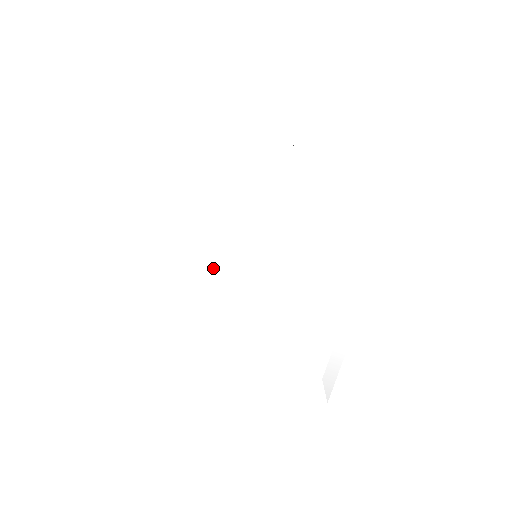
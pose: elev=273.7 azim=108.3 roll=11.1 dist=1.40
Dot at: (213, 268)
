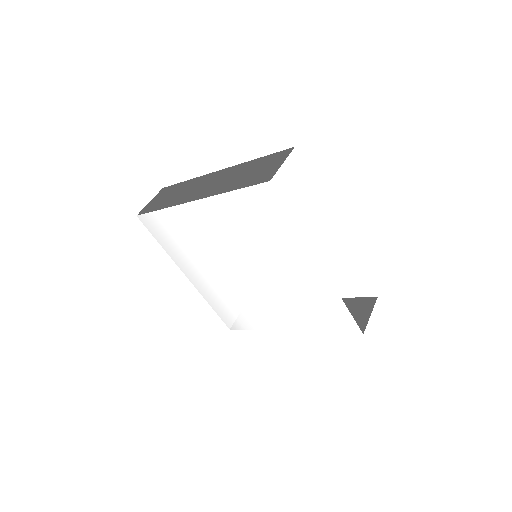
Dot at: (218, 253)
